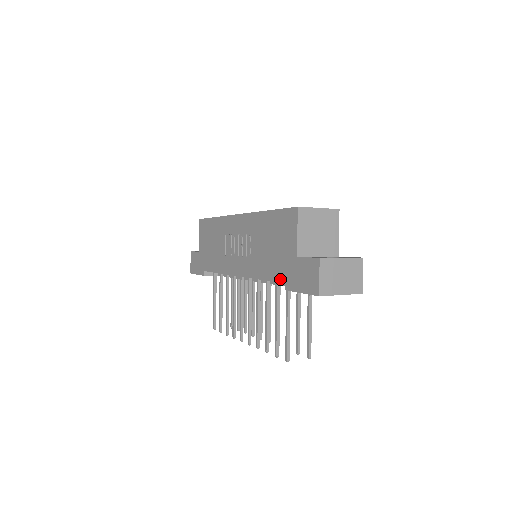
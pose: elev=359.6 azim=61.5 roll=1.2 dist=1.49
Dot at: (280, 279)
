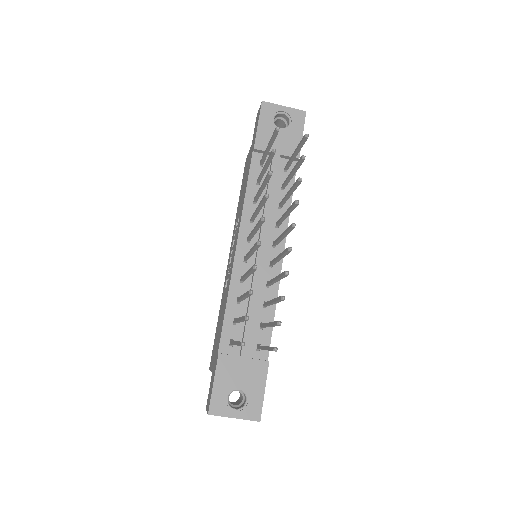
Dot at: (250, 160)
